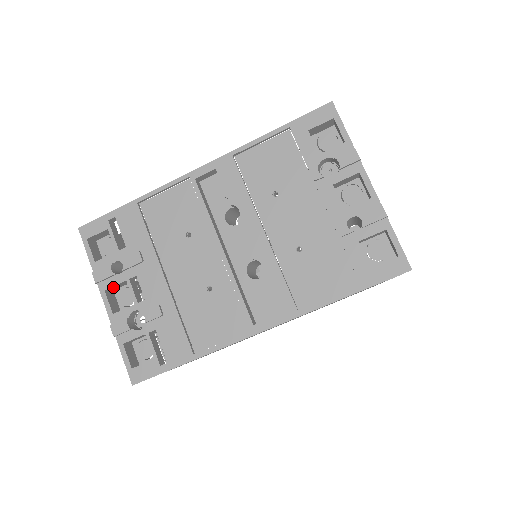
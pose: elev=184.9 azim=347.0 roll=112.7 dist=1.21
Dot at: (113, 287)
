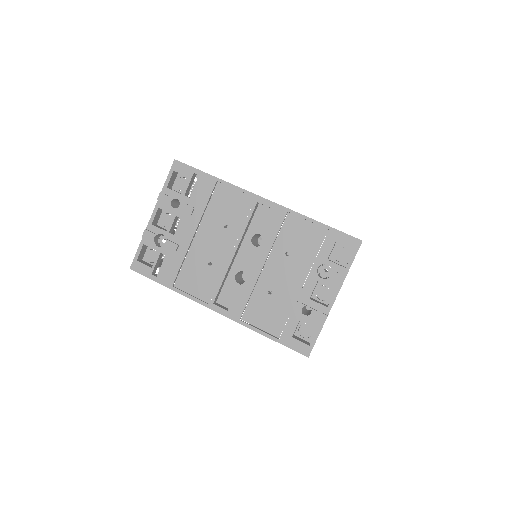
Dot at: (164, 210)
